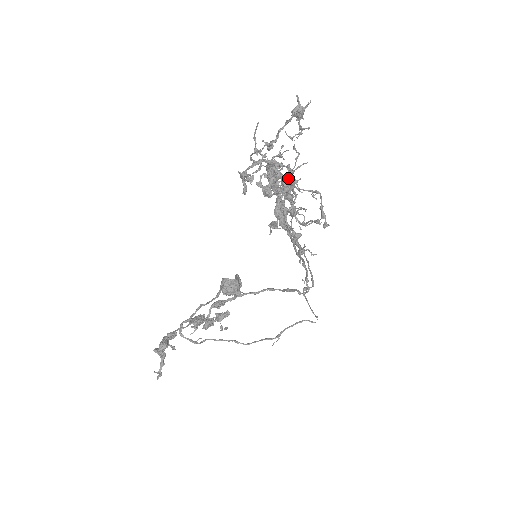
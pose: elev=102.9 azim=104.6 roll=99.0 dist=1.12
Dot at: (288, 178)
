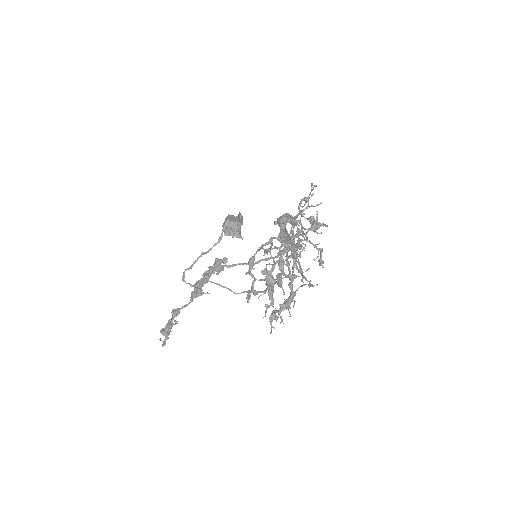
Dot at: (289, 287)
